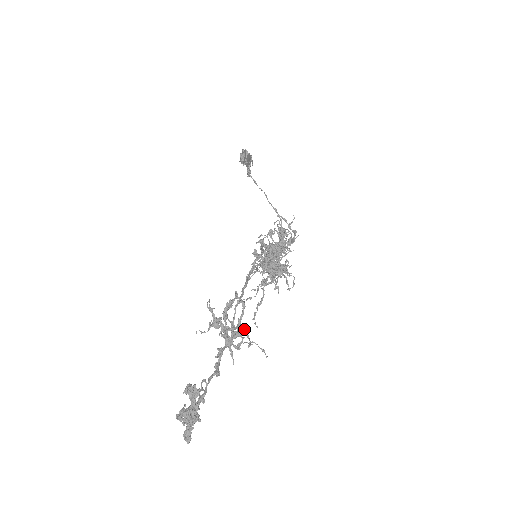
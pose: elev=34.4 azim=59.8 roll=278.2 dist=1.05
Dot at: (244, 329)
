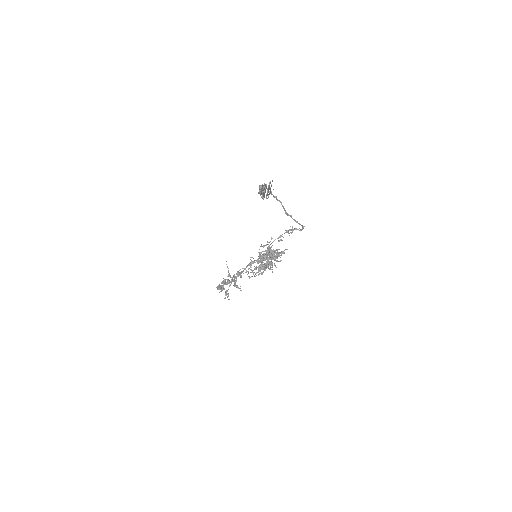
Dot at: (238, 288)
